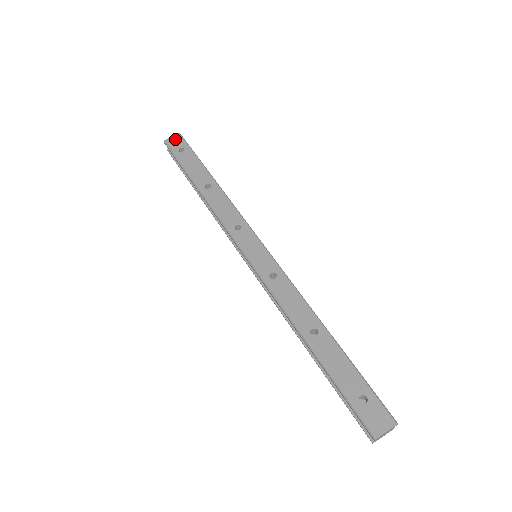
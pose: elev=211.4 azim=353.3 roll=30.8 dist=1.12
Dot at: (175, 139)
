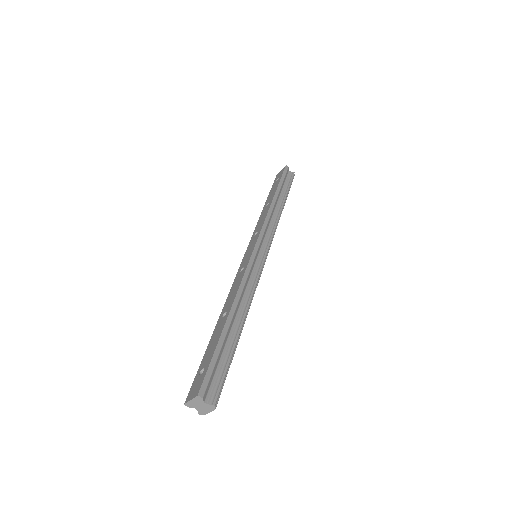
Dot at: (281, 171)
